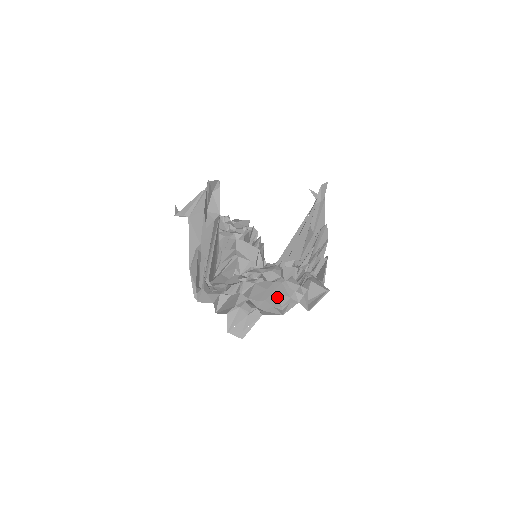
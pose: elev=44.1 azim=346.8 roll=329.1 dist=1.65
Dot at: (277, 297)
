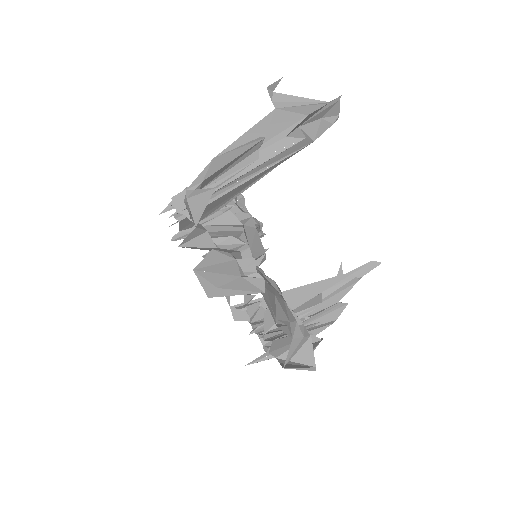
Dot at: (276, 304)
